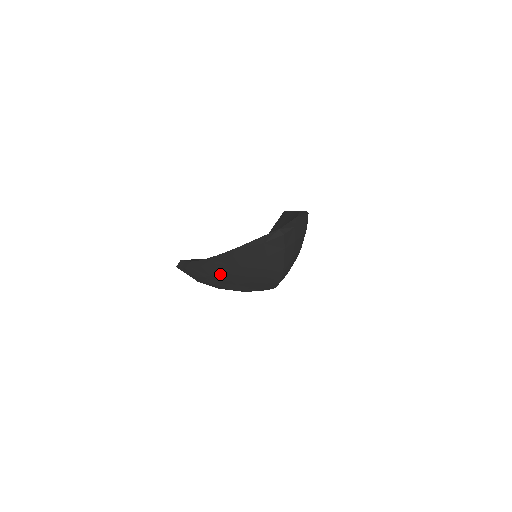
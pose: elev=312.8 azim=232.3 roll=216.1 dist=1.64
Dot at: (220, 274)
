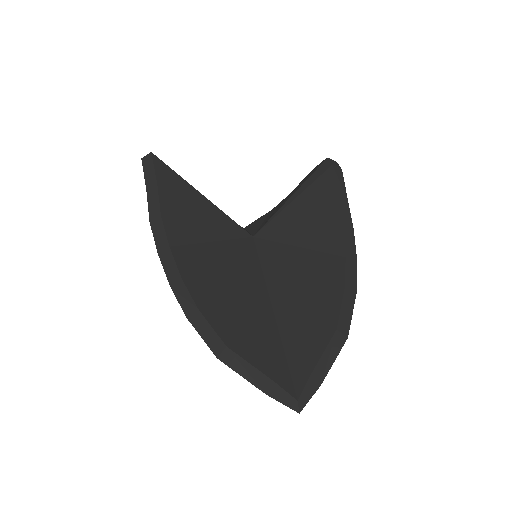
Dot at: occluded
